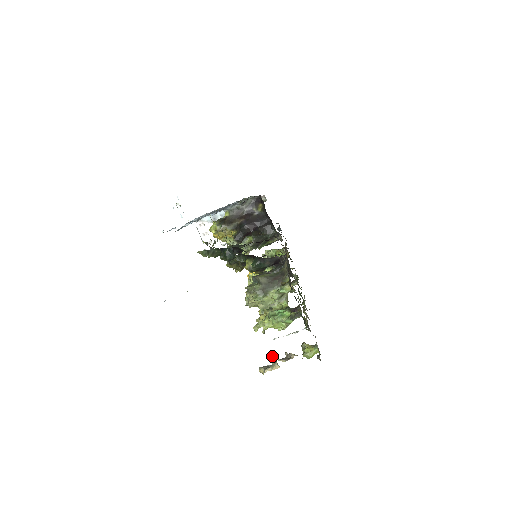
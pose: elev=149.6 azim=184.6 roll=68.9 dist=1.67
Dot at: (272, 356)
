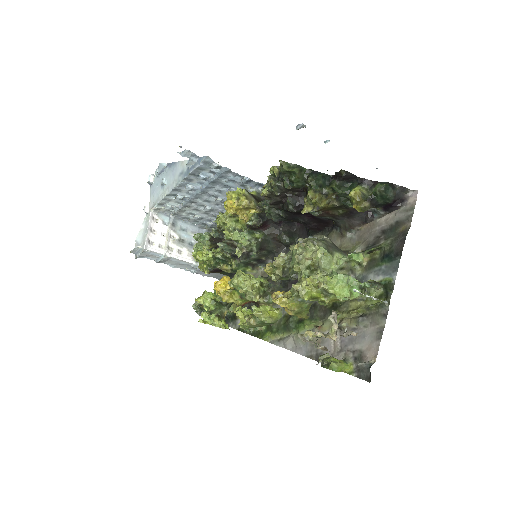
Dot at: occluded
